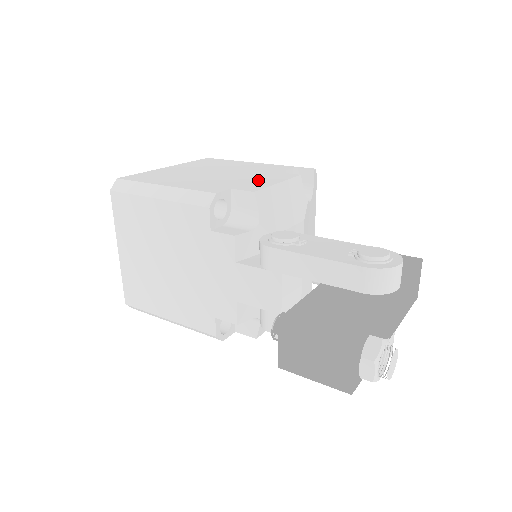
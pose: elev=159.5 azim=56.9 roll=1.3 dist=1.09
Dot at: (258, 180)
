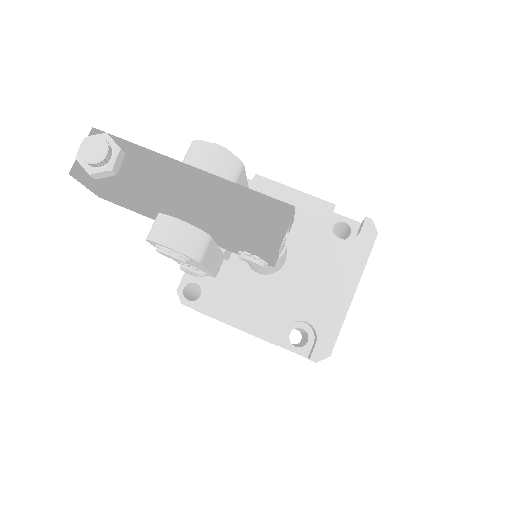
Dot at: occluded
